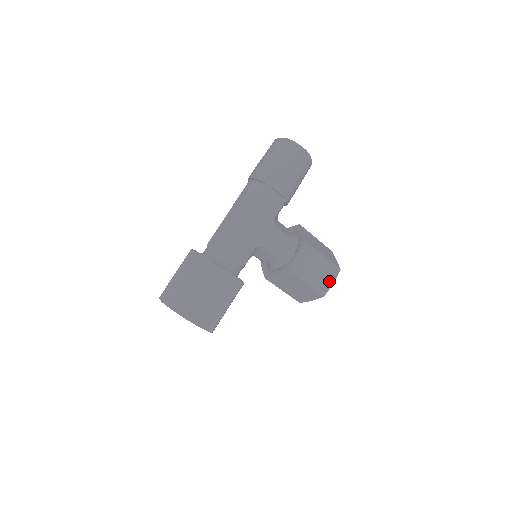
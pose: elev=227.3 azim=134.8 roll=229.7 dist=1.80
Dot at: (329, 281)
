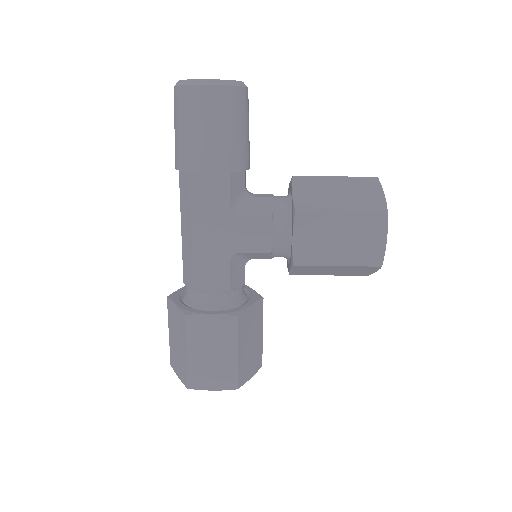
Dot at: (377, 240)
